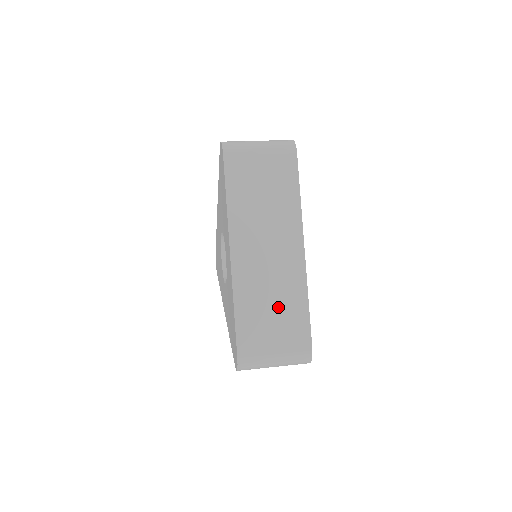
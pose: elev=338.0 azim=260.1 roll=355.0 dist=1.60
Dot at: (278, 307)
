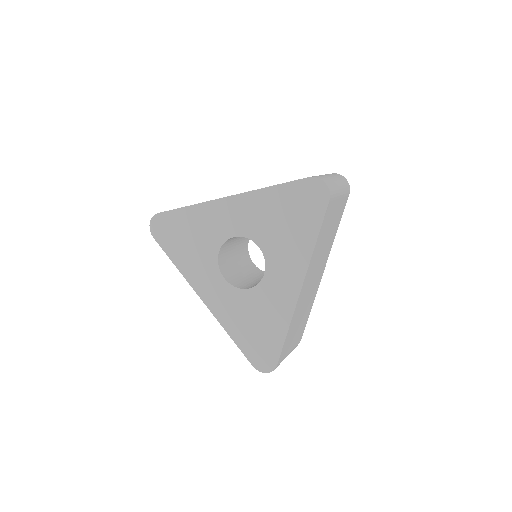
Dot at: (301, 320)
